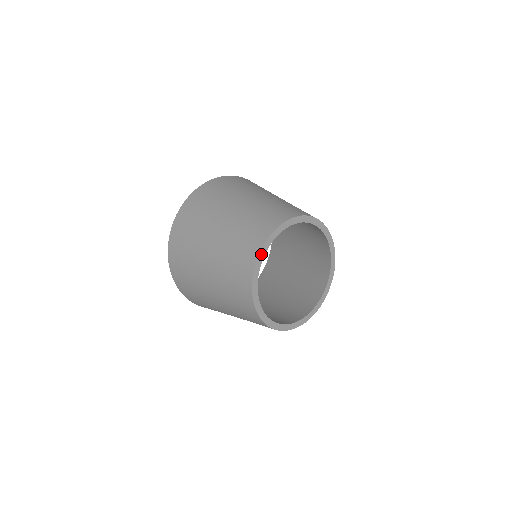
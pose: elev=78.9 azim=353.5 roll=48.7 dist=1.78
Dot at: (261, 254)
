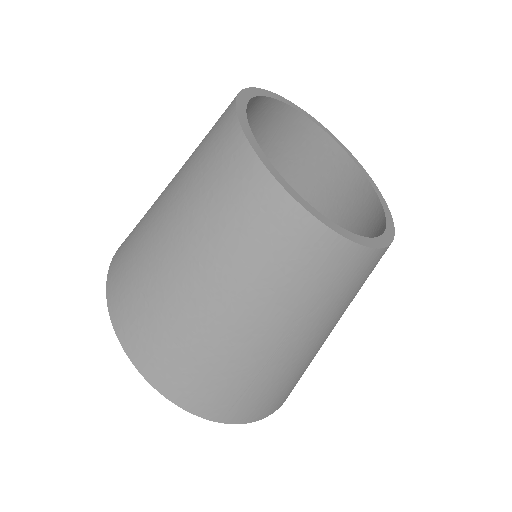
Dot at: (243, 95)
